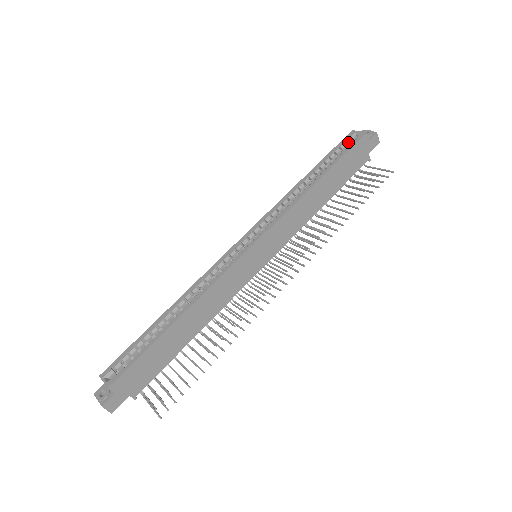
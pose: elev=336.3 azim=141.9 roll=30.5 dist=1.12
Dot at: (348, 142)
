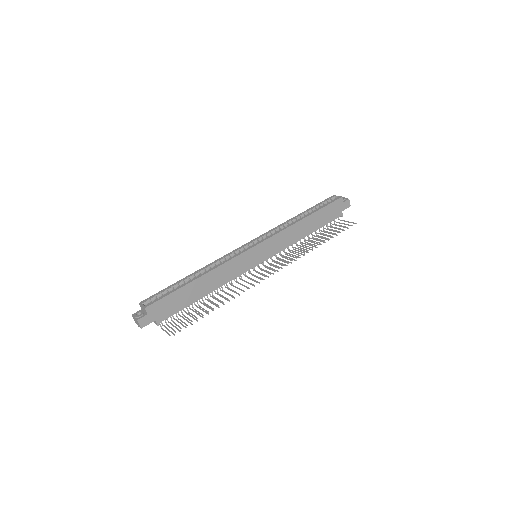
Dot at: (329, 201)
